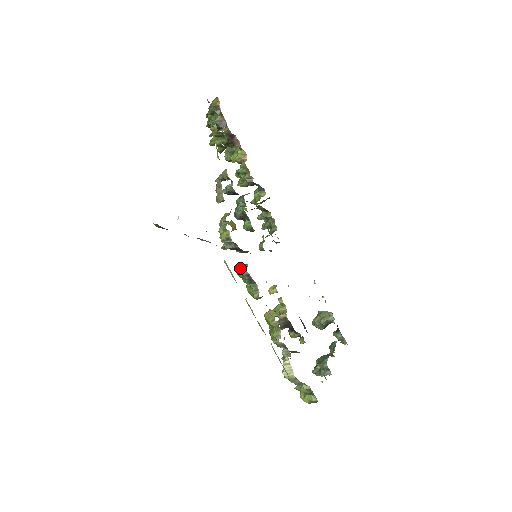
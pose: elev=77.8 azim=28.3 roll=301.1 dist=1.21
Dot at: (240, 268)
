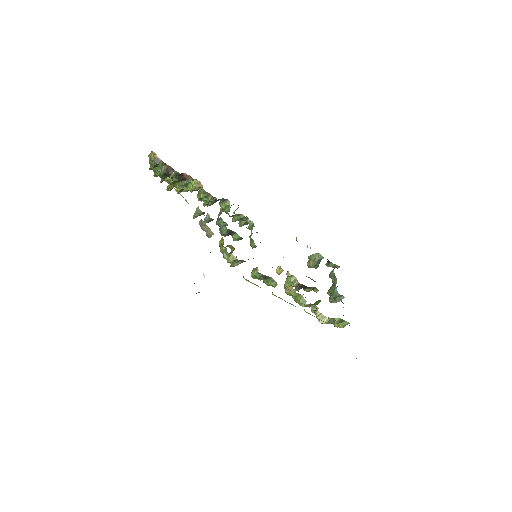
Dot at: (254, 274)
